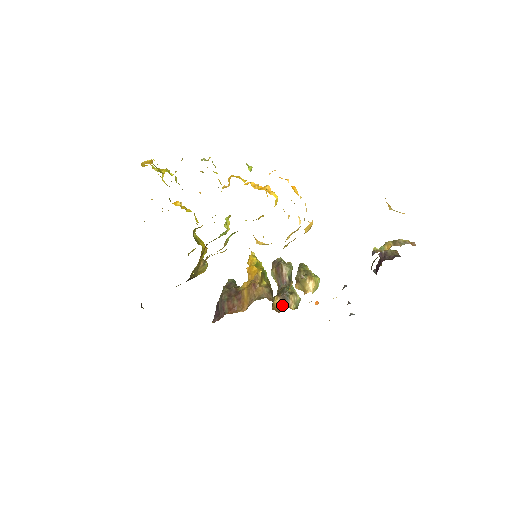
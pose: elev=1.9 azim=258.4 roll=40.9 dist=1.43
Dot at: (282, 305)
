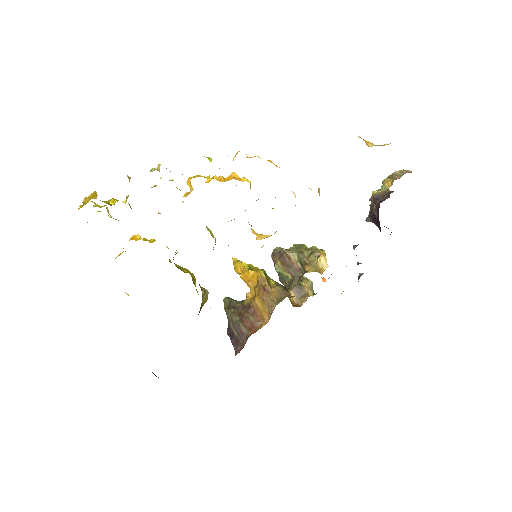
Dot at: (299, 297)
